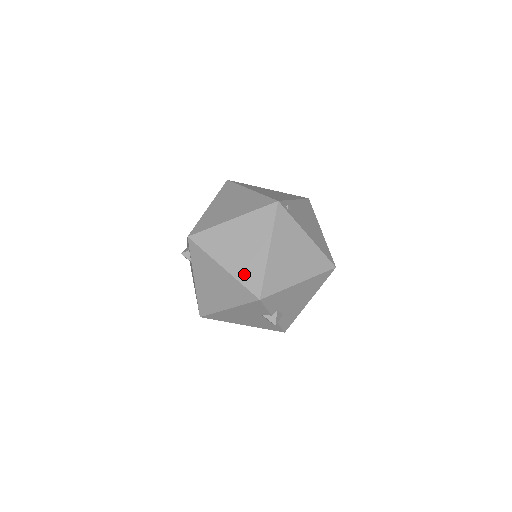
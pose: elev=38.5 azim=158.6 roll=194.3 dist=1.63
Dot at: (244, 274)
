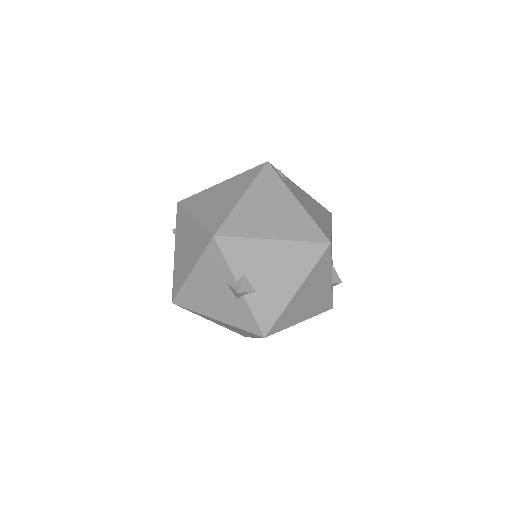
Dot at: (210, 218)
